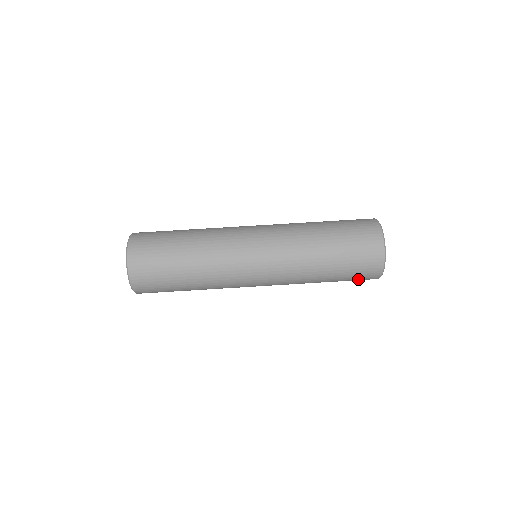
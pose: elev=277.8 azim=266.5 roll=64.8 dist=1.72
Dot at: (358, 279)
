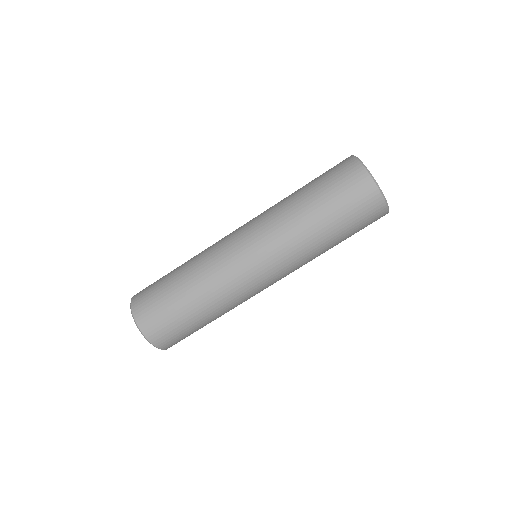
Dot at: occluded
